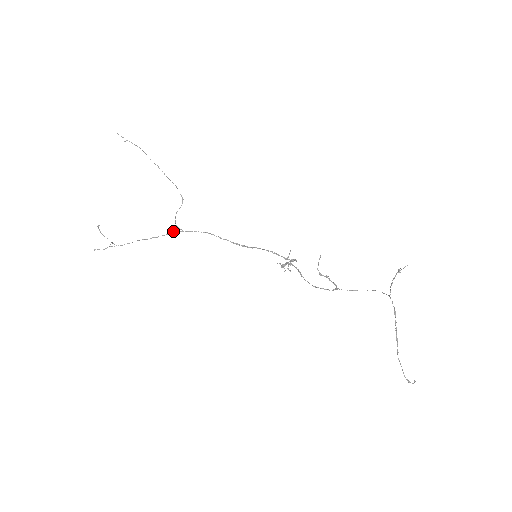
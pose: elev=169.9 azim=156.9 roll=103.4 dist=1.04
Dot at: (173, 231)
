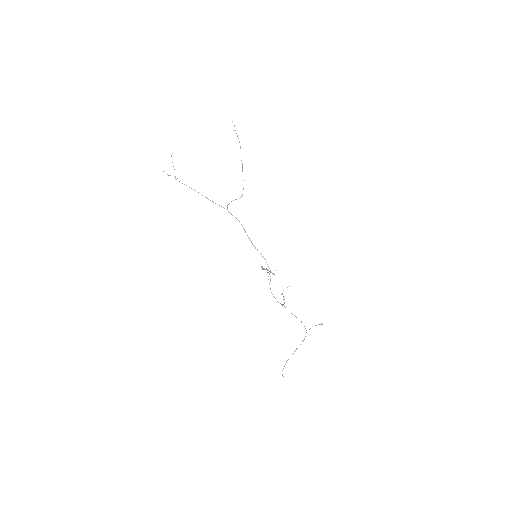
Dot at: occluded
